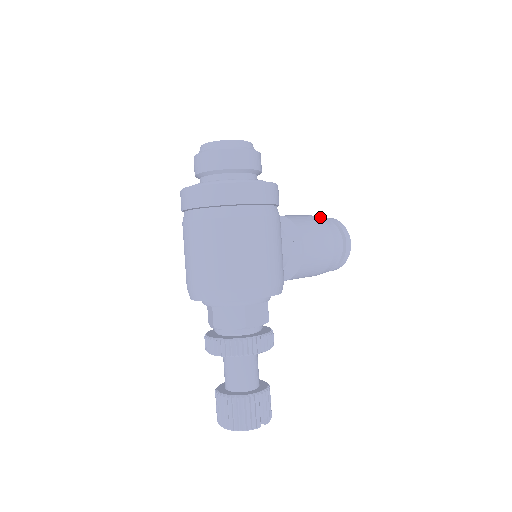
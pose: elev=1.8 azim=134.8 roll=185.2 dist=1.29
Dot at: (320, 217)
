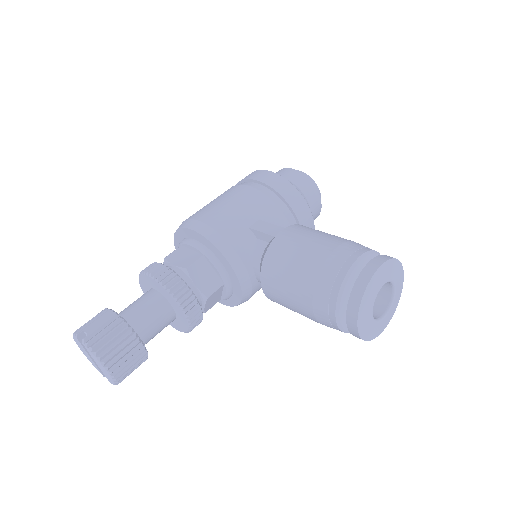
Dot at: occluded
